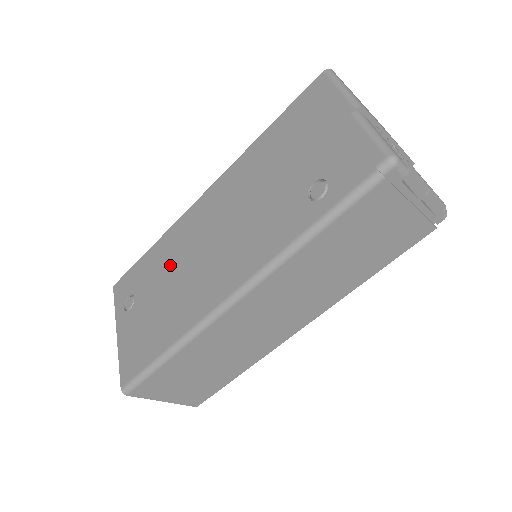
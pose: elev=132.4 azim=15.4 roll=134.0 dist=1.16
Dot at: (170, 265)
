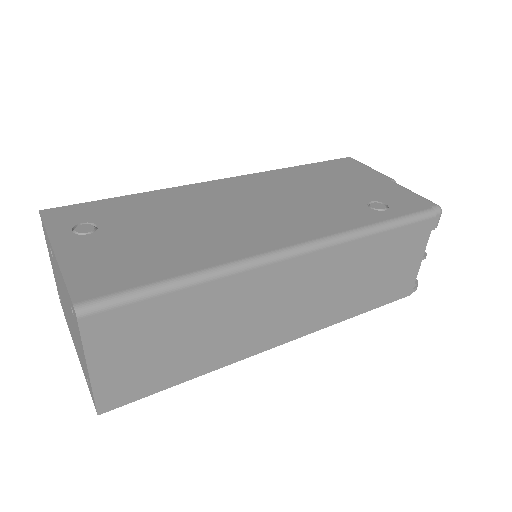
Dot at: (174, 212)
